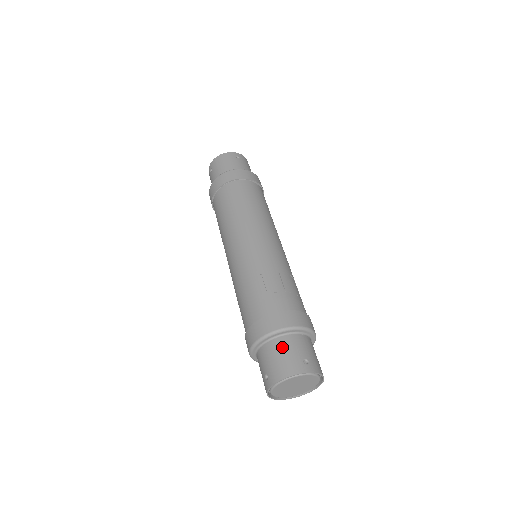
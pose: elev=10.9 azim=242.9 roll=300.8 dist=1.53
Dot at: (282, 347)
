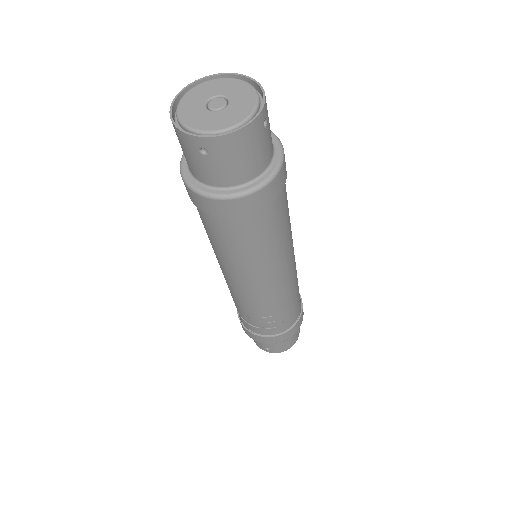
Dot at: occluded
